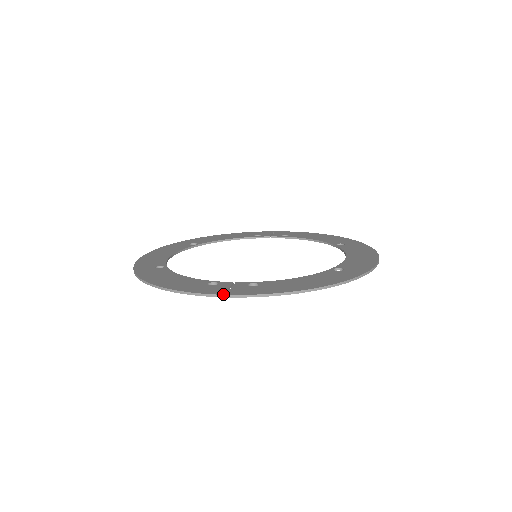
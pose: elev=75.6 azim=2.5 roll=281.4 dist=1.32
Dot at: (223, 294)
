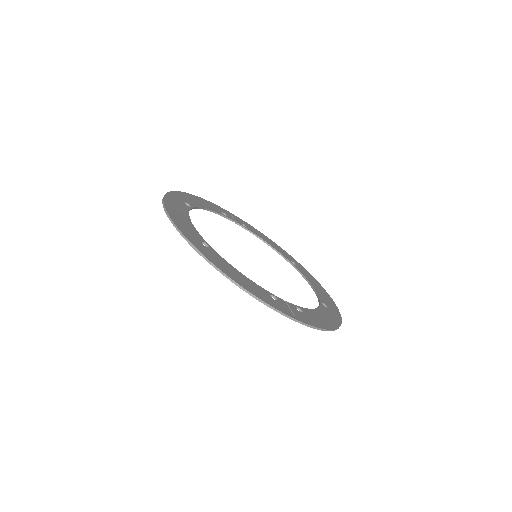
Dot at: (296, 319)
